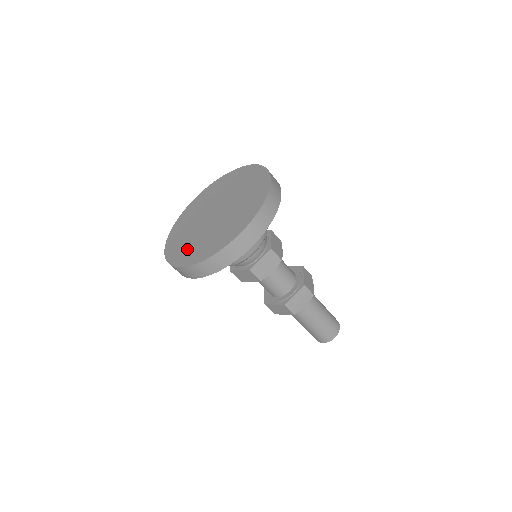
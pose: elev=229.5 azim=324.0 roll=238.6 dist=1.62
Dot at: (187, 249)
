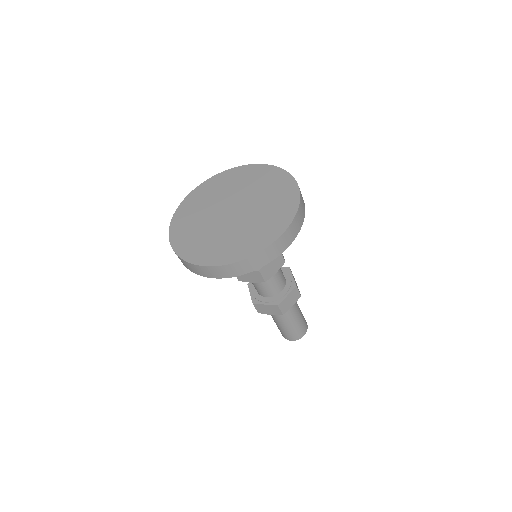
Dot at: (188, 223)
